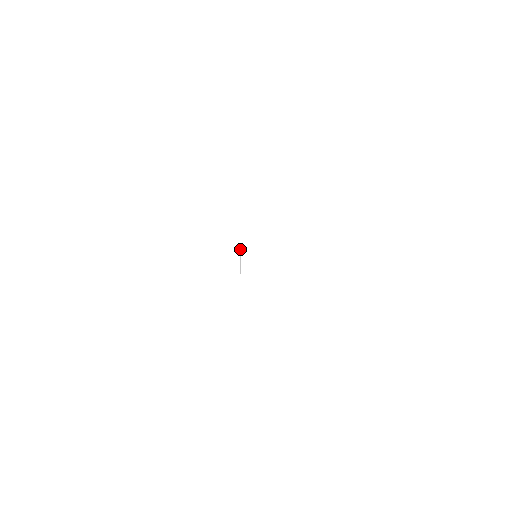
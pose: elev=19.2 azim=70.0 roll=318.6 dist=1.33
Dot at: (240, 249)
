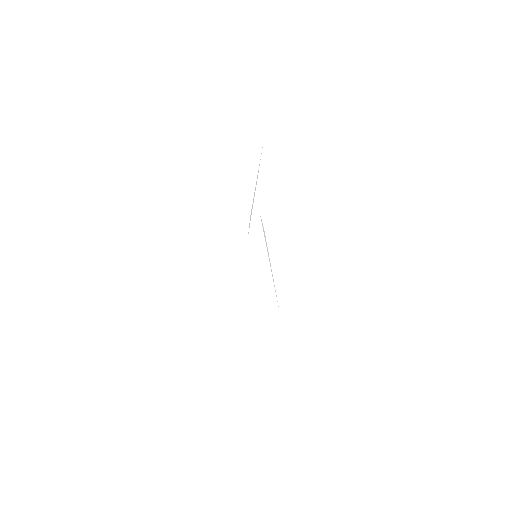
Dot at: (252, 207)
